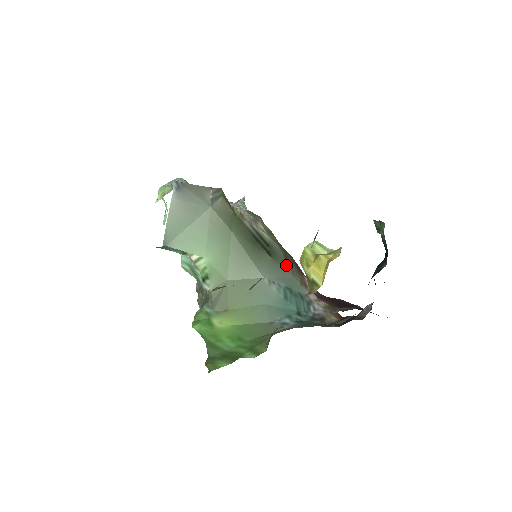
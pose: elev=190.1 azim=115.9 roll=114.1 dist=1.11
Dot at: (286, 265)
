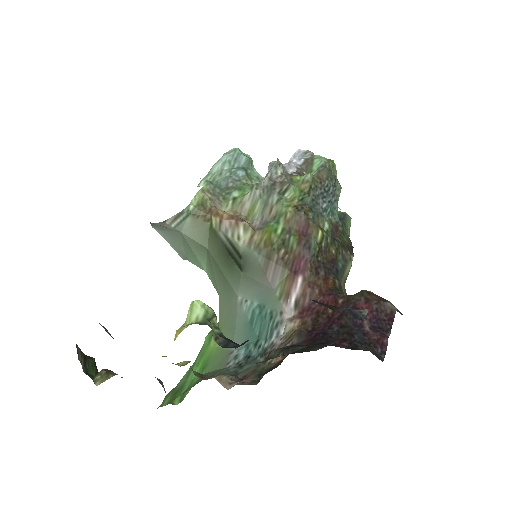
Dot at: (263, 276)
